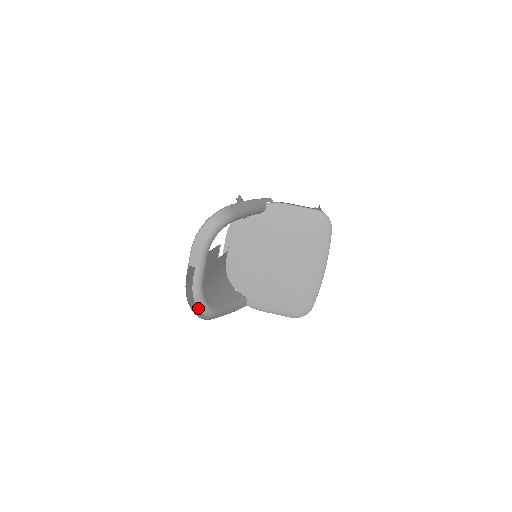
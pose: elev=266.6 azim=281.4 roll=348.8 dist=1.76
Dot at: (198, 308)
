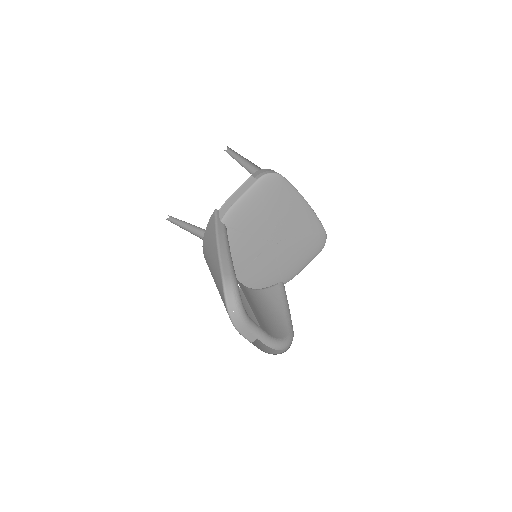
Dot at: (285, 348)
